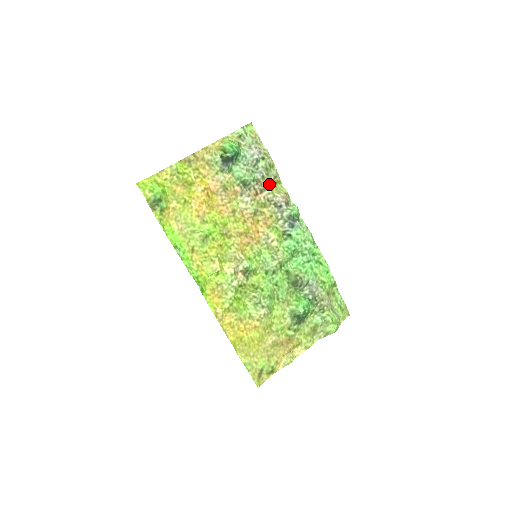
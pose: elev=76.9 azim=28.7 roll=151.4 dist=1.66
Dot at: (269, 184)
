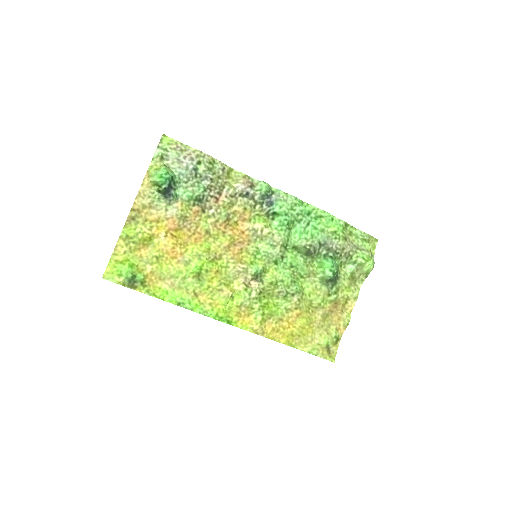
Dot at: (222, 181)
